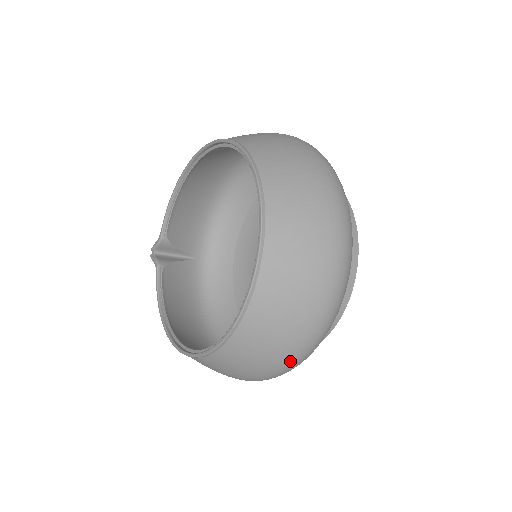
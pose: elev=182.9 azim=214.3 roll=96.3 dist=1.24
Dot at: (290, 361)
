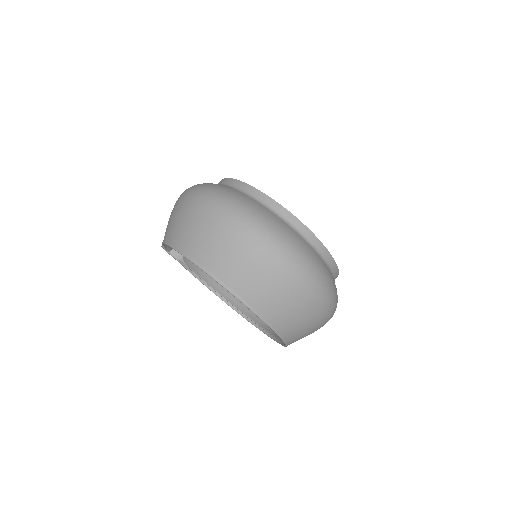
Dot at: occluded
